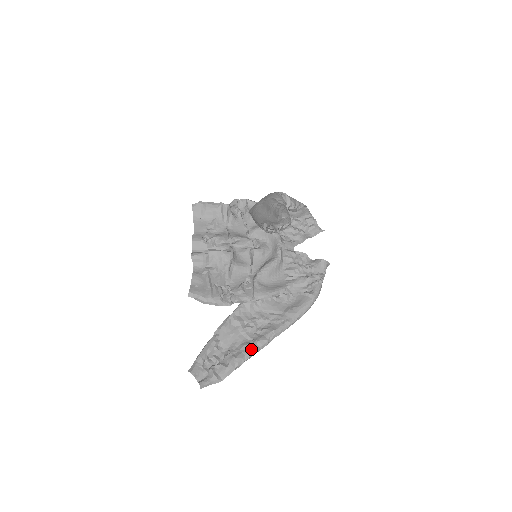
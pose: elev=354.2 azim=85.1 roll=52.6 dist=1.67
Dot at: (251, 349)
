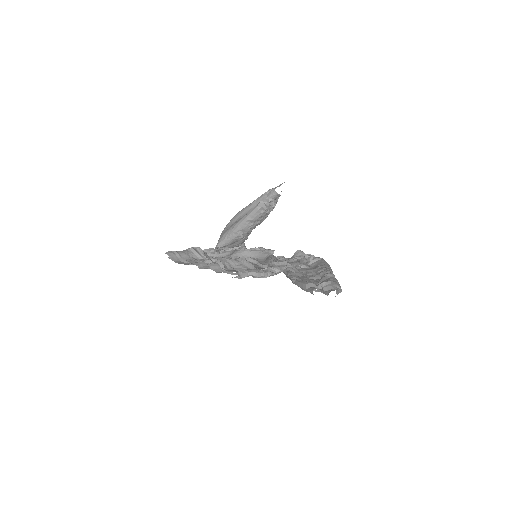
Dot at: (331, 276)
